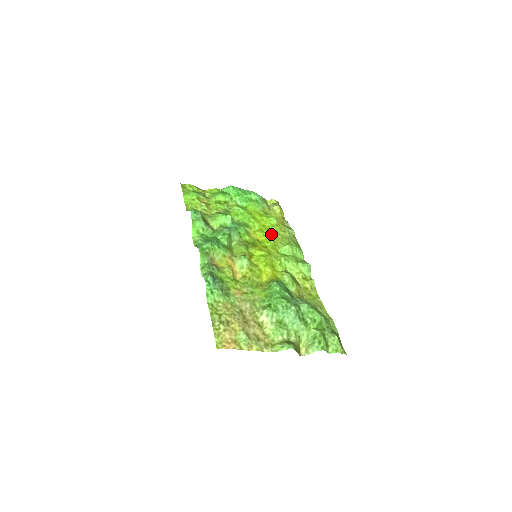
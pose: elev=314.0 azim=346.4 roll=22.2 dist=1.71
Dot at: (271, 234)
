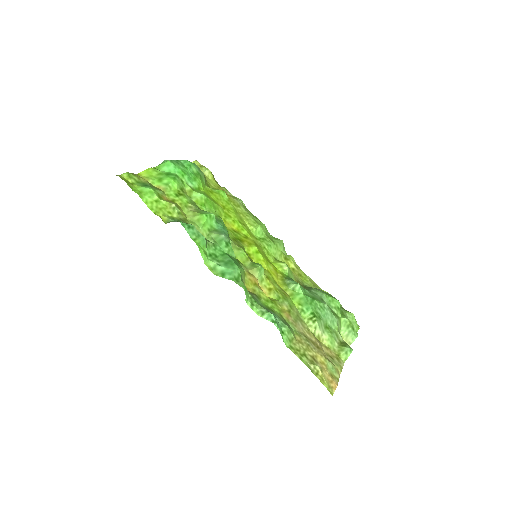
Dot at: (236, 216)
